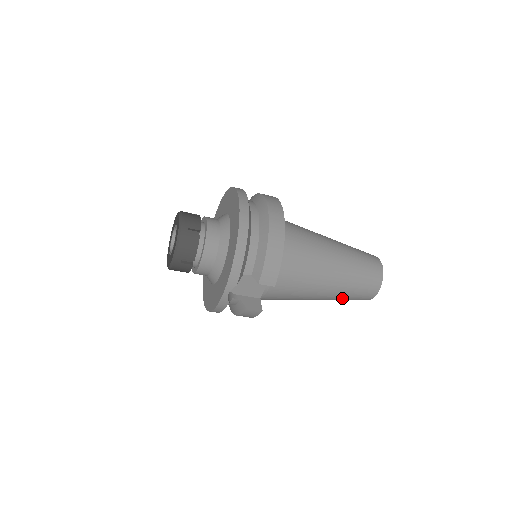
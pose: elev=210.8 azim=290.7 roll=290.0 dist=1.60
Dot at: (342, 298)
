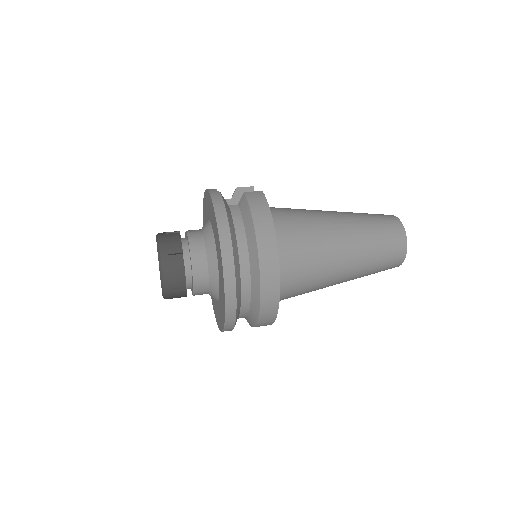
Dot at: occluded
